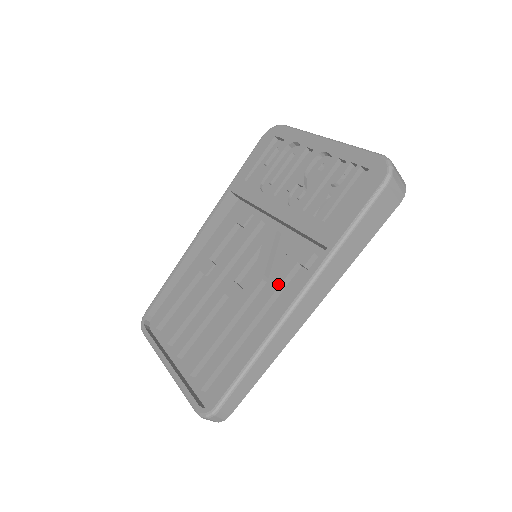
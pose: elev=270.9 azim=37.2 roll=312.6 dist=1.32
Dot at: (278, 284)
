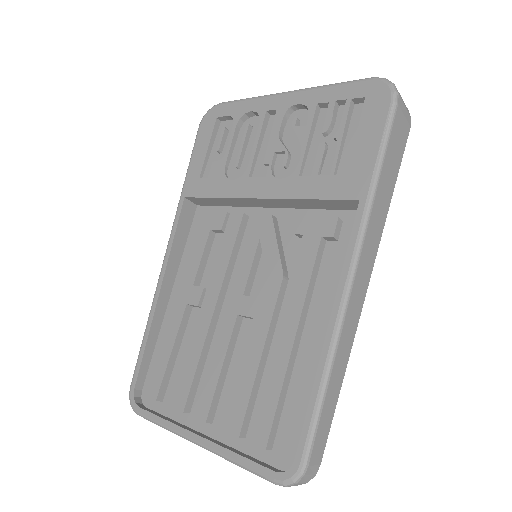
Dot at: (309, 272)
